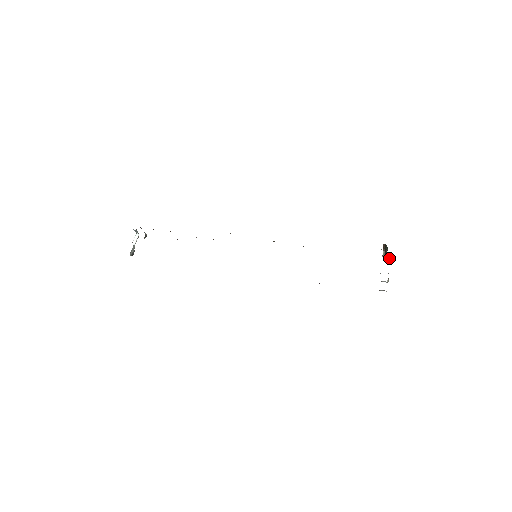
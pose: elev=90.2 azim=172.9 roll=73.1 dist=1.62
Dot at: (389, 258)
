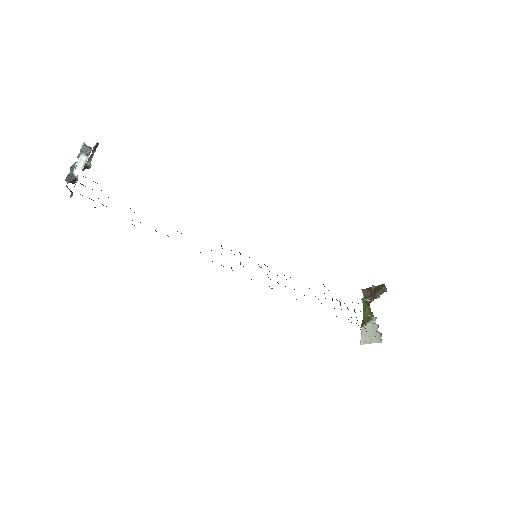
Dot at: (366, 303)
